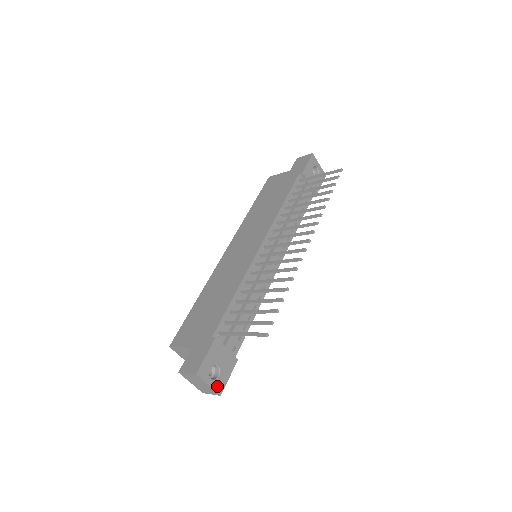
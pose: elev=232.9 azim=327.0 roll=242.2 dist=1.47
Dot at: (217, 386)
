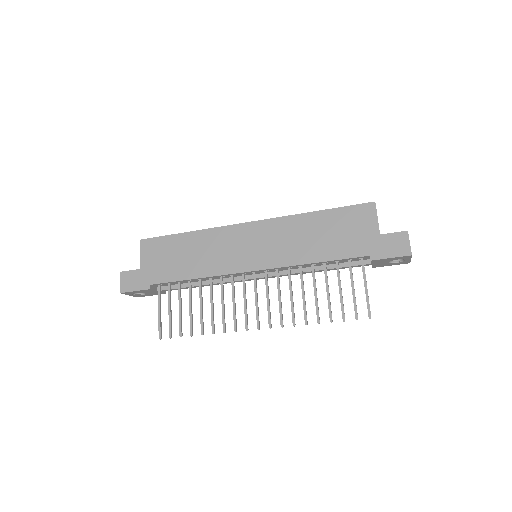
Dot at: (137, 296)
